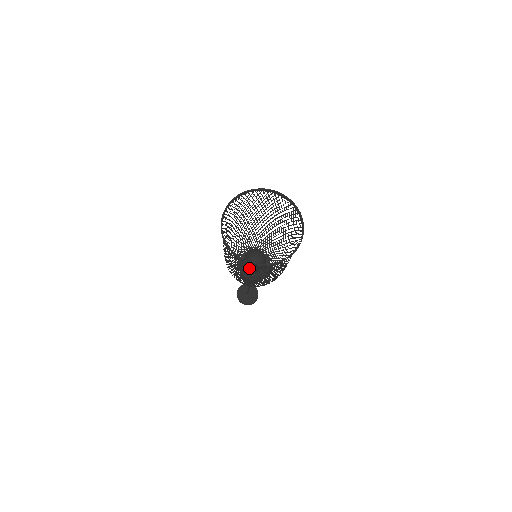
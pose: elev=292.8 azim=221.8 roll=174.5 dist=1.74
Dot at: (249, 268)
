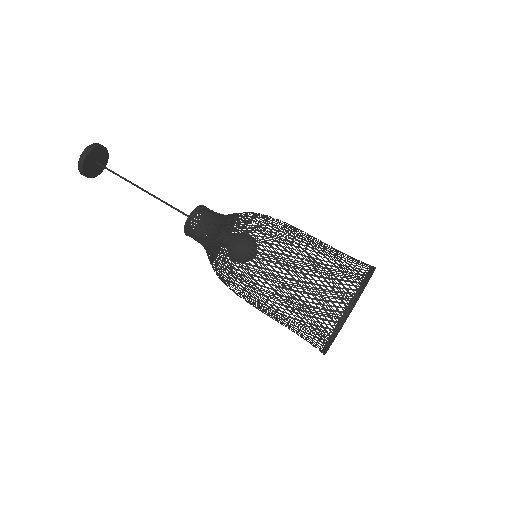
Dot at: occluded
